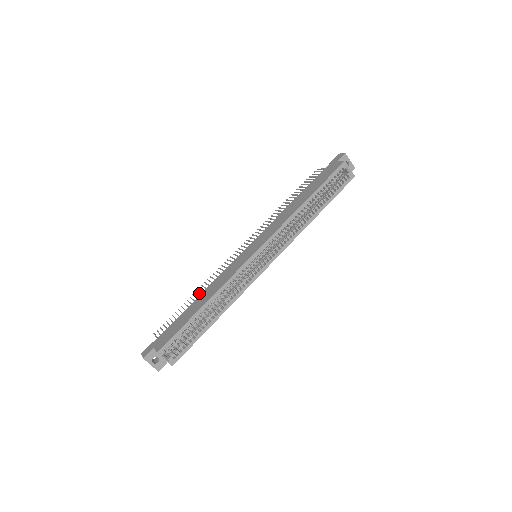
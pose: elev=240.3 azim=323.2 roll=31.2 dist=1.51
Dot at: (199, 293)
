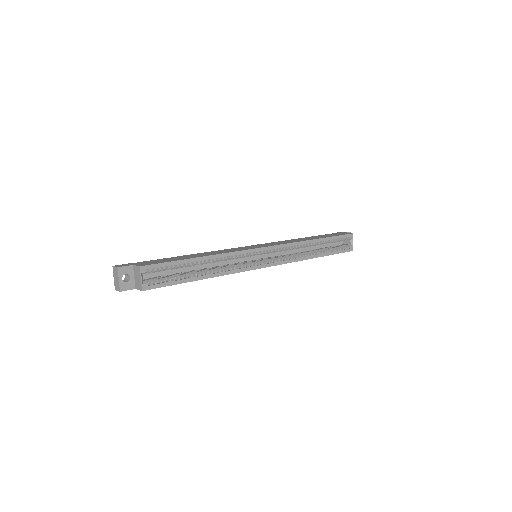
Dot at: occluded
